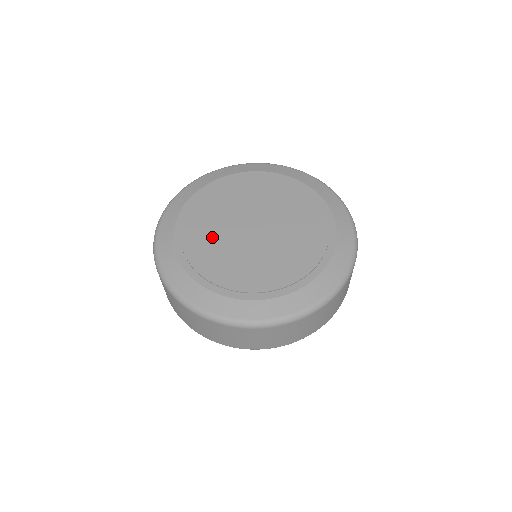
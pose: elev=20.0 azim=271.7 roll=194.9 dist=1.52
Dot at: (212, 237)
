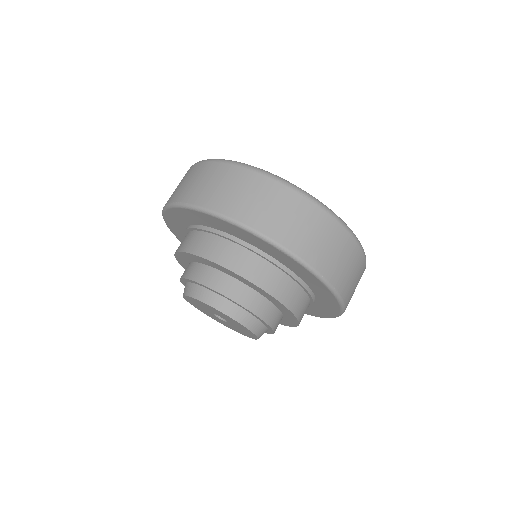
Dot at: occluded
